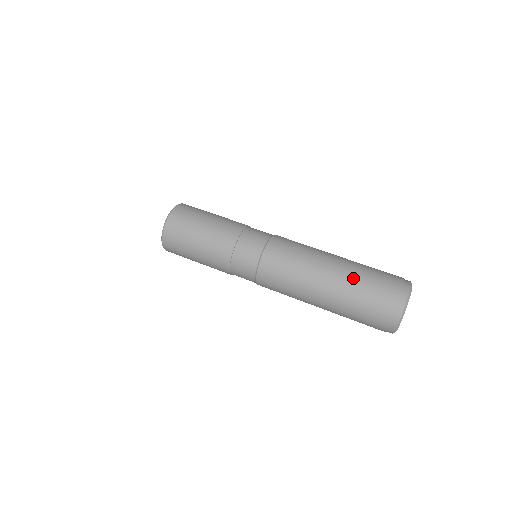
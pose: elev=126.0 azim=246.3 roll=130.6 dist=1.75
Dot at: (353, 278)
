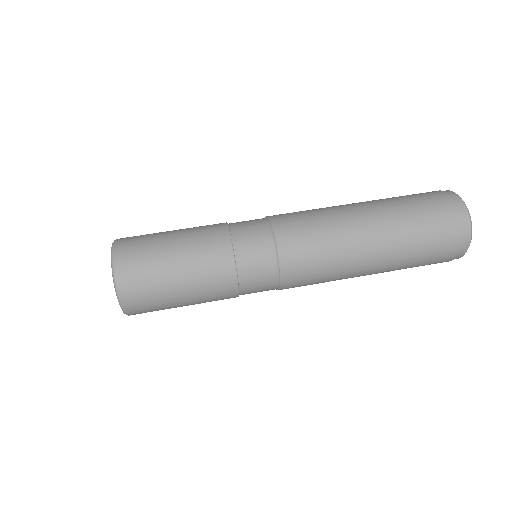
Dot at: (394, 207)
